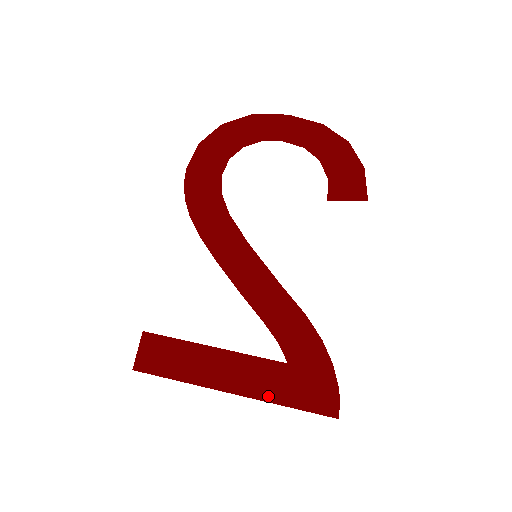
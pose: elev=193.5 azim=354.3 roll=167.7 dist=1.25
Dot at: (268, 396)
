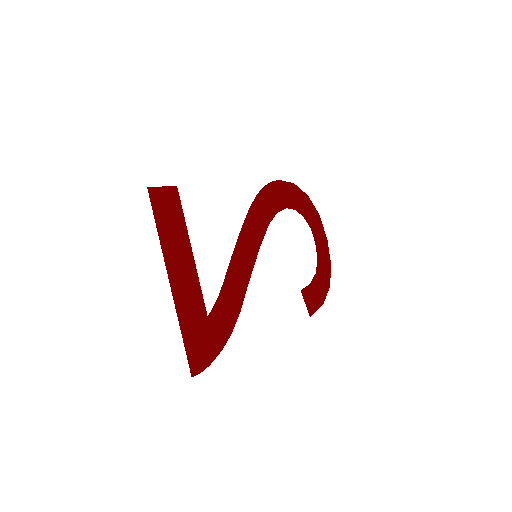
Dot at: (181, 313)
